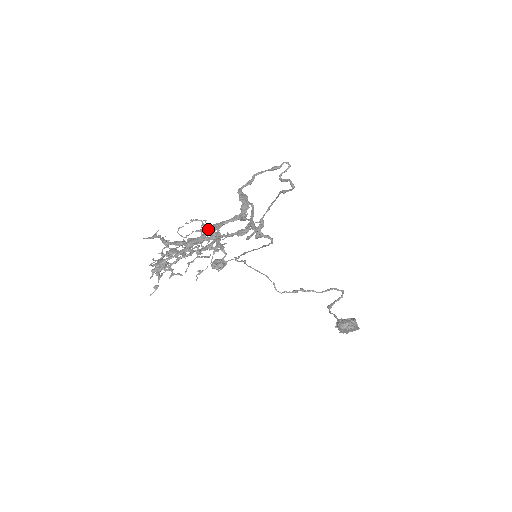
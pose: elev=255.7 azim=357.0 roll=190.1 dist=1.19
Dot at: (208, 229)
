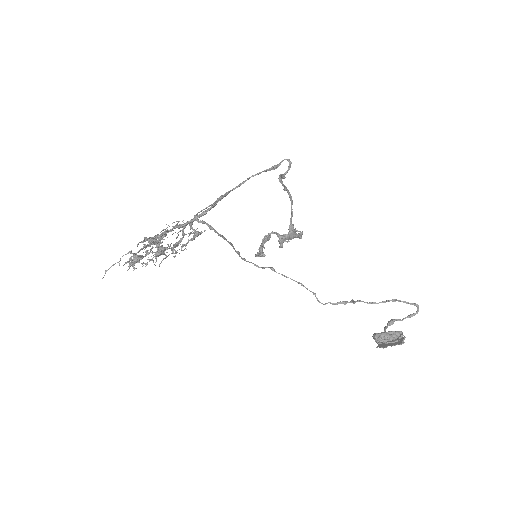
Dot at: (176, 226)
